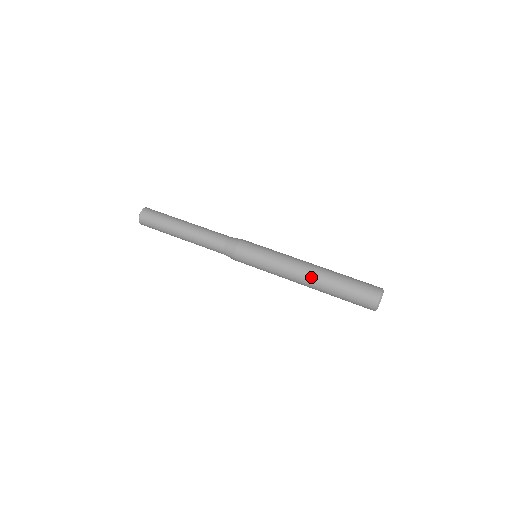
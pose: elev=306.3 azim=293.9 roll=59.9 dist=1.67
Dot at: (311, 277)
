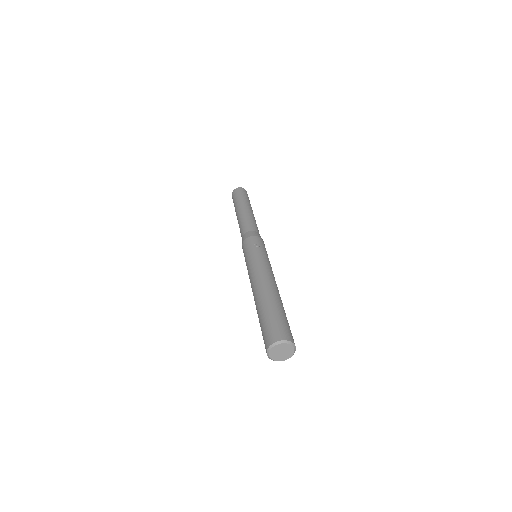
Dot at: (254, 298)
